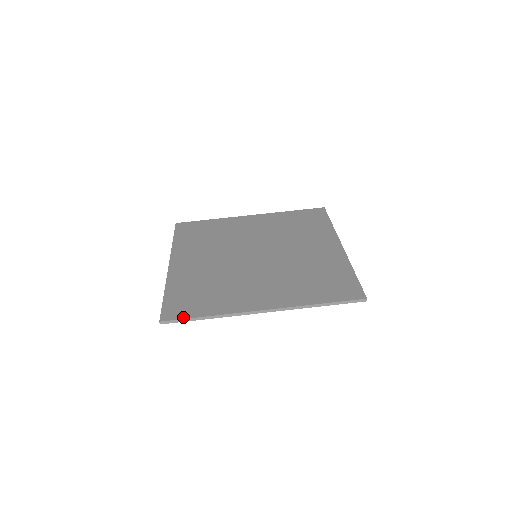
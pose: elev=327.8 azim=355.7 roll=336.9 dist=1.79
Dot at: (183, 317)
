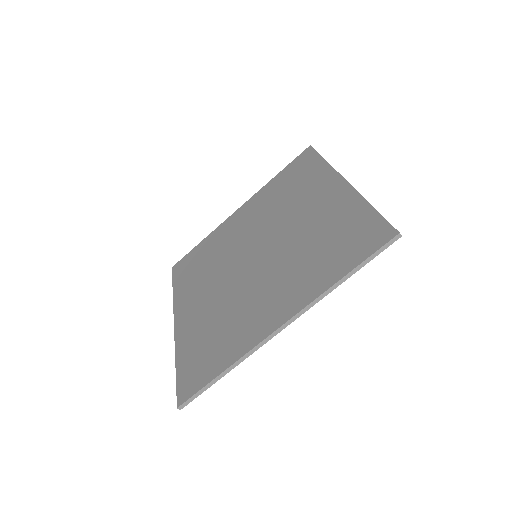
Dot at: (199, 388)
